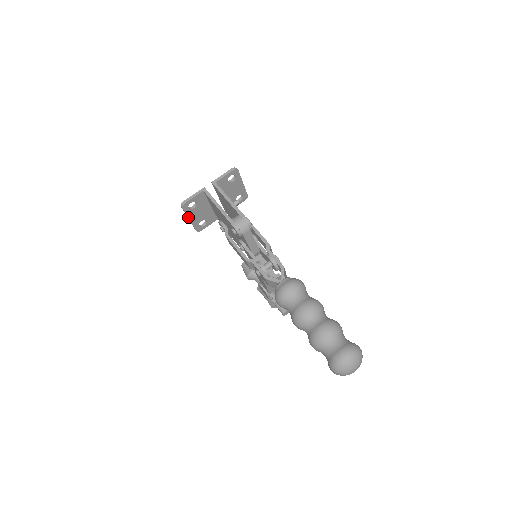
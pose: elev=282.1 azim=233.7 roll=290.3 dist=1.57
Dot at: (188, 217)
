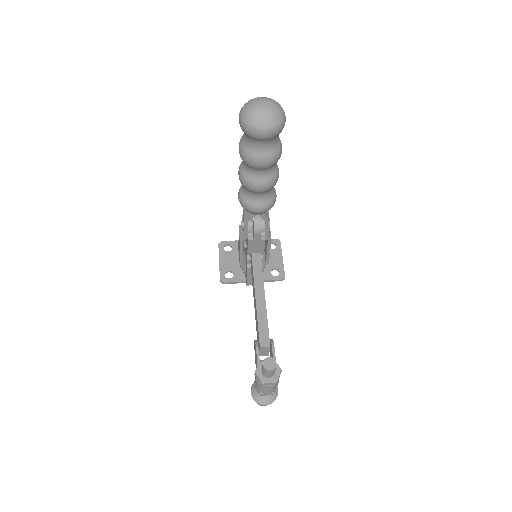
Dot at: (219, 258)
